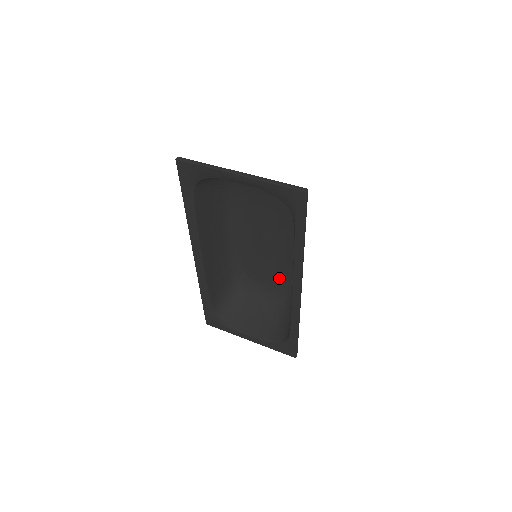
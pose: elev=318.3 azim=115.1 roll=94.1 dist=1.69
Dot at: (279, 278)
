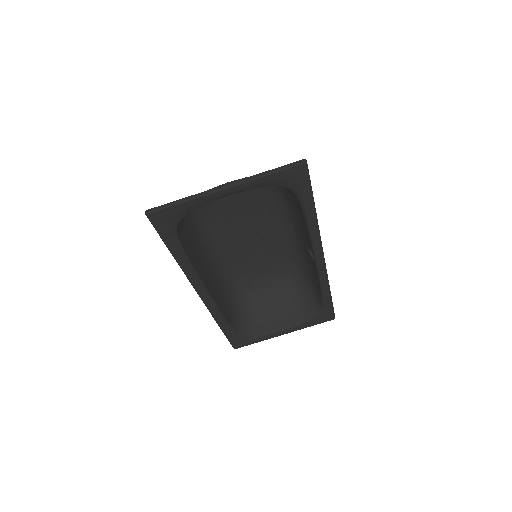
Dot at: (276, 262)
